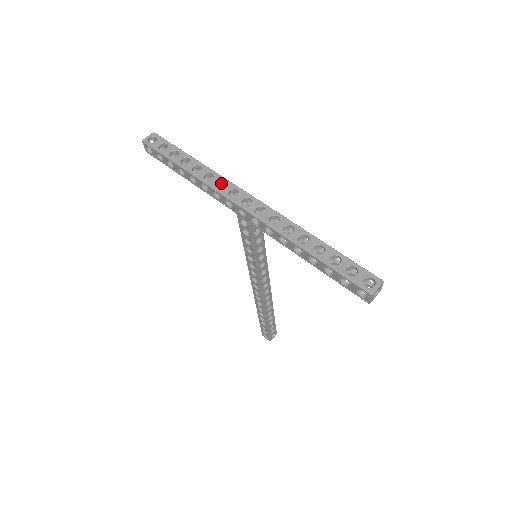
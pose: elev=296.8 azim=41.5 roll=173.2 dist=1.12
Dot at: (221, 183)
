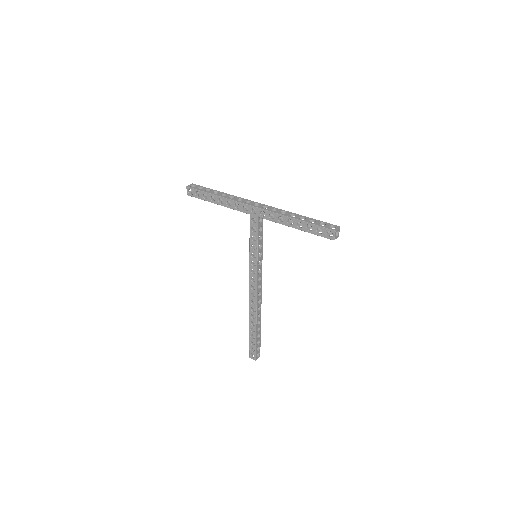
Dot at: (239, 200)
